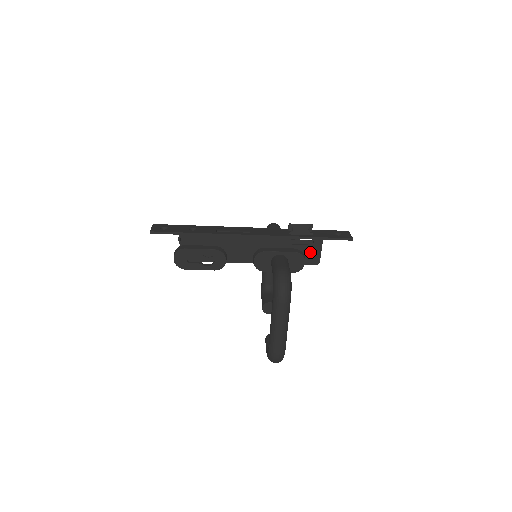
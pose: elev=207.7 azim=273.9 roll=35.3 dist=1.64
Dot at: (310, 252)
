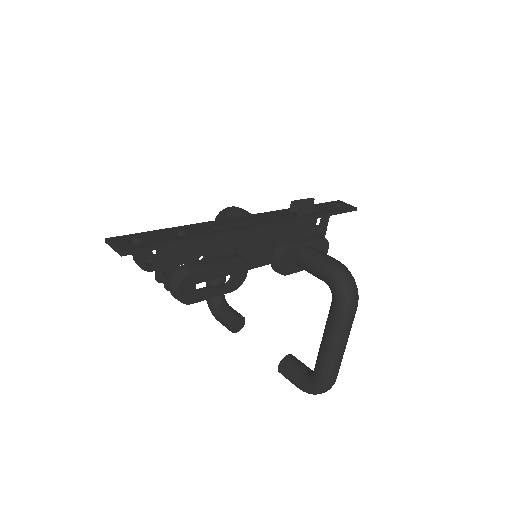
Dot at: occluded
